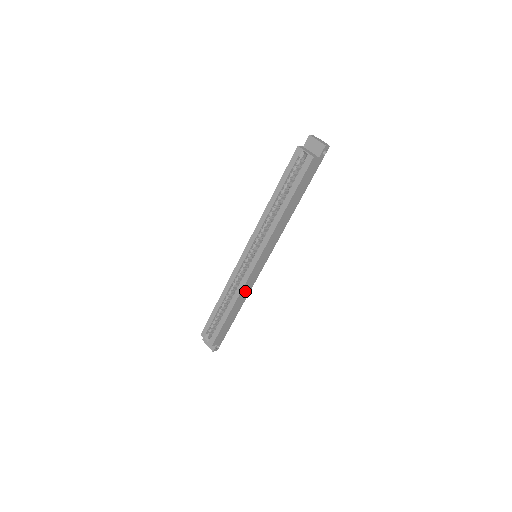
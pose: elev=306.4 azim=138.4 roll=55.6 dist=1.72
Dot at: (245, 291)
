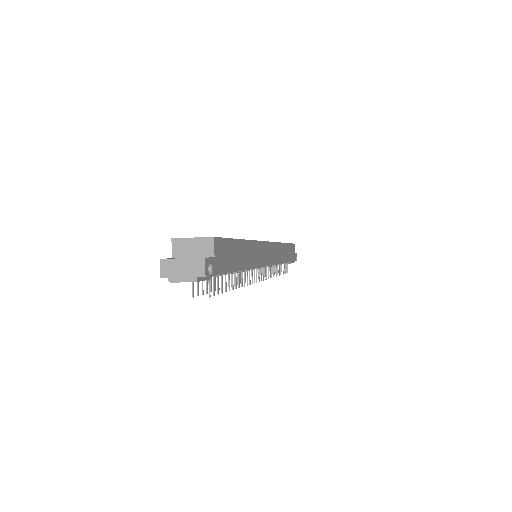
Dot at: (256, 253)
